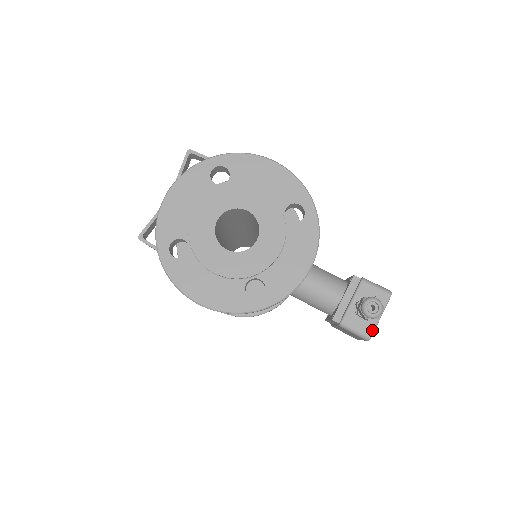
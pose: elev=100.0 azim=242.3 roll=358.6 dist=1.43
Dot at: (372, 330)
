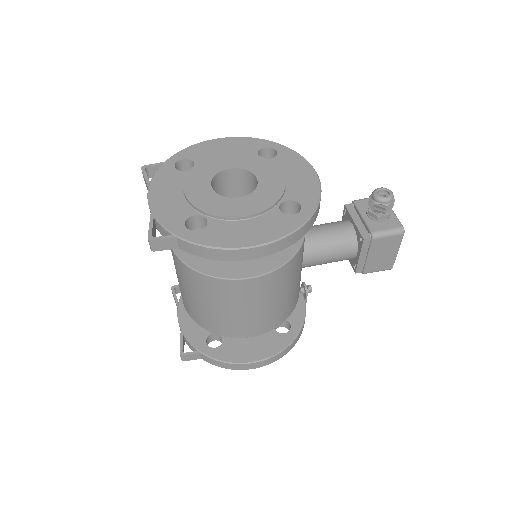
Dot at: (398, 222)
